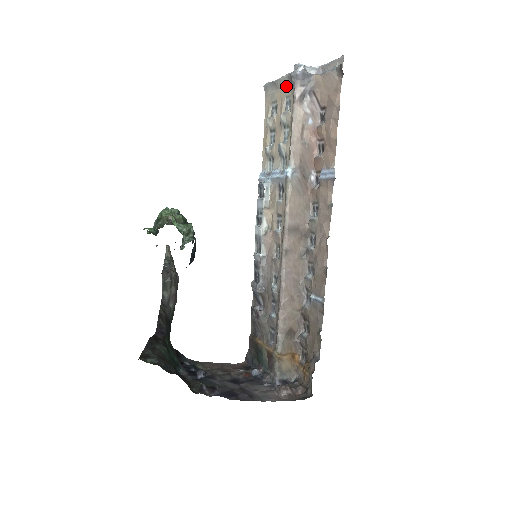
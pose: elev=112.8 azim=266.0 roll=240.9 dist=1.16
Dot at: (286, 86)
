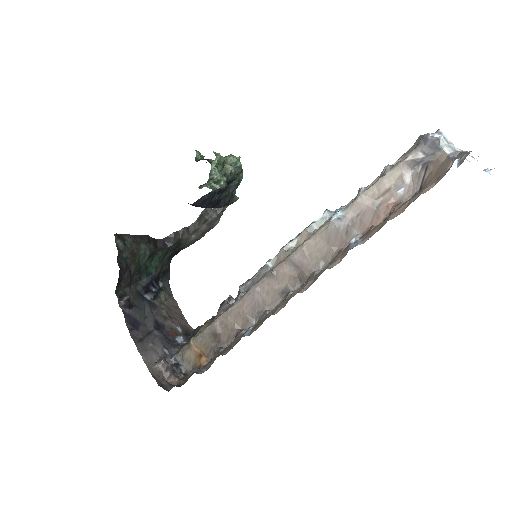
Dot at: occluded
